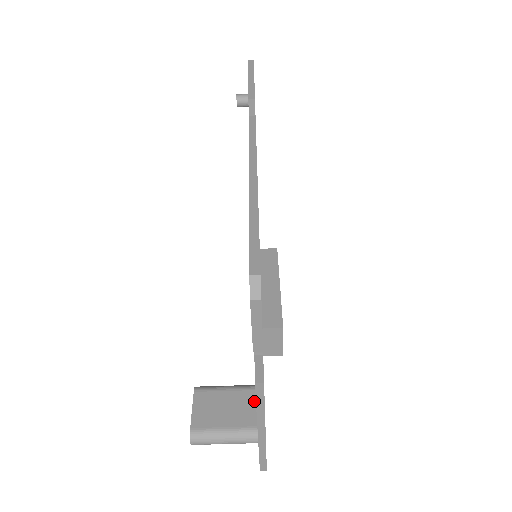
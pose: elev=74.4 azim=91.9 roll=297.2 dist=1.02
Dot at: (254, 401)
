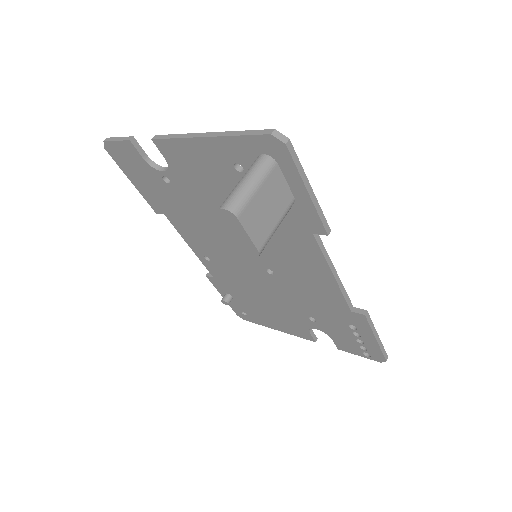
Dot at: occluded
